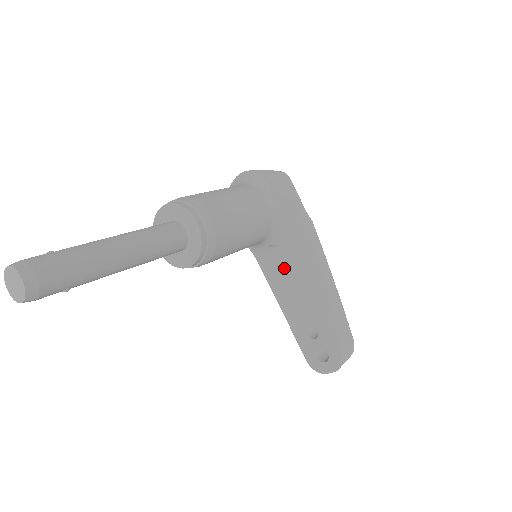
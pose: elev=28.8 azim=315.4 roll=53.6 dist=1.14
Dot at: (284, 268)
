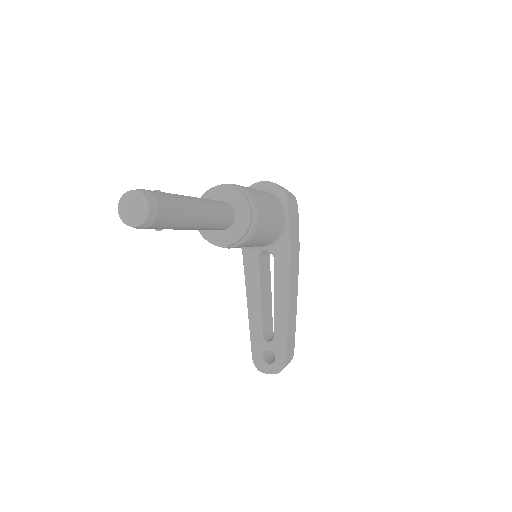
Dot at: (263, 274)
